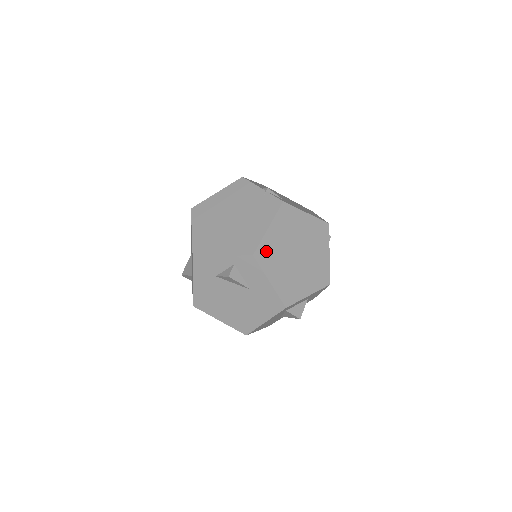
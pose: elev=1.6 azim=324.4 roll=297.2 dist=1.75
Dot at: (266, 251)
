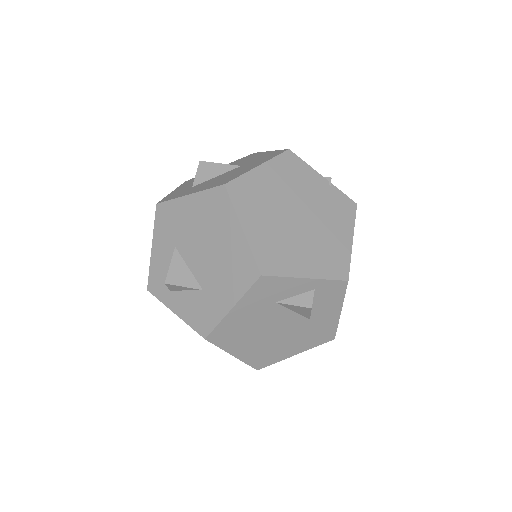
Dot at: occluded
